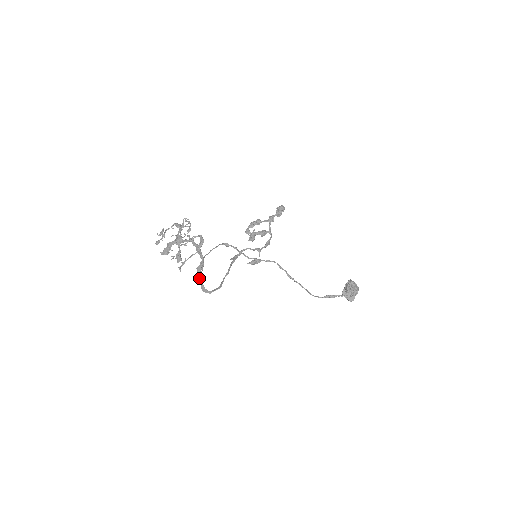
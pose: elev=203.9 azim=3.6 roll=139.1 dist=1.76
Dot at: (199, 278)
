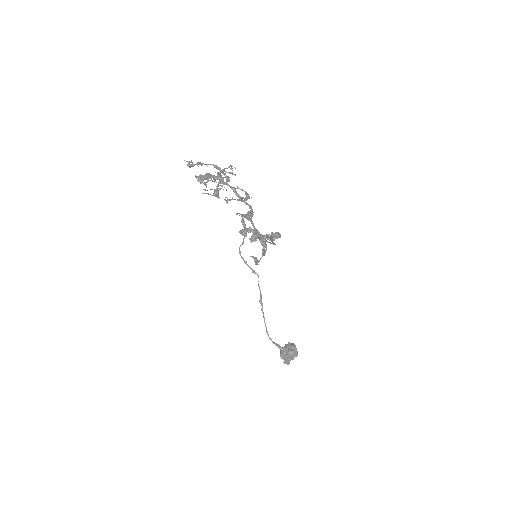
Dot at: (252, 222)
